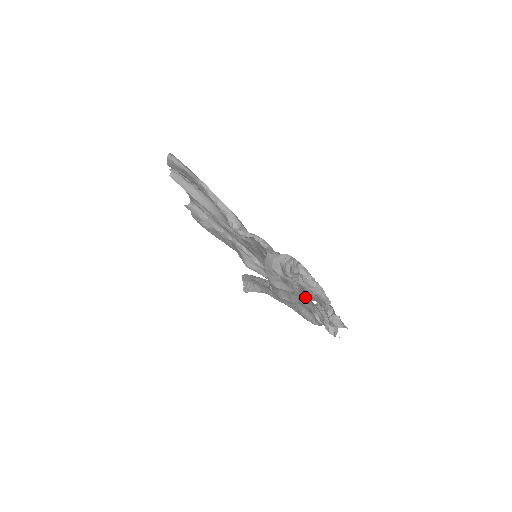
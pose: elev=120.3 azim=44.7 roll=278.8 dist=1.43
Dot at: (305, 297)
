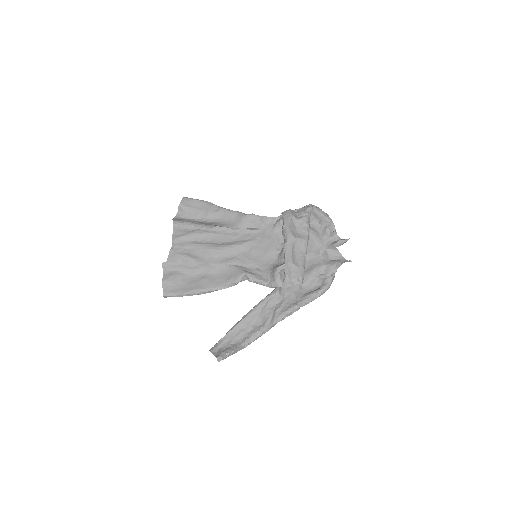
Dot at: (309, 263)
